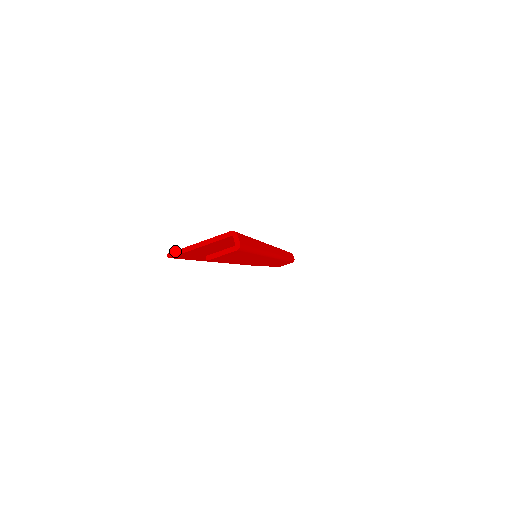
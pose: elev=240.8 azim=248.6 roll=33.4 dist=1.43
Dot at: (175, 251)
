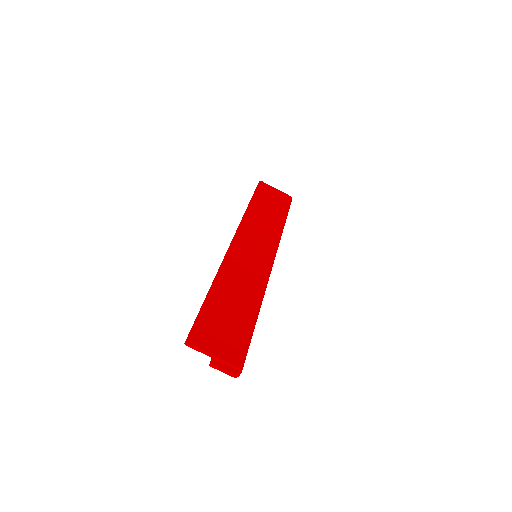
Dot at: (193, 346)
